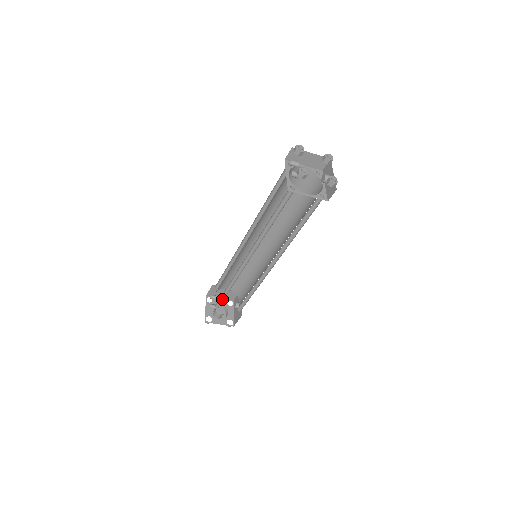
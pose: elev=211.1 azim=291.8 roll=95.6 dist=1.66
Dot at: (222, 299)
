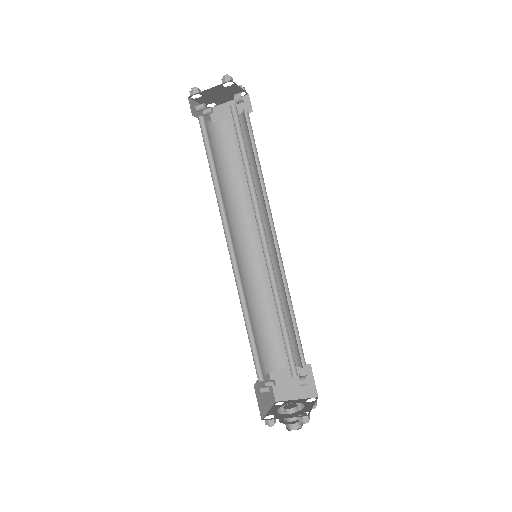
Dot at: (258, 356)
